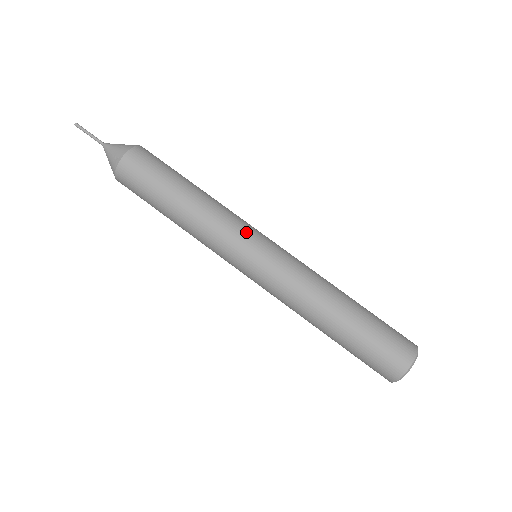
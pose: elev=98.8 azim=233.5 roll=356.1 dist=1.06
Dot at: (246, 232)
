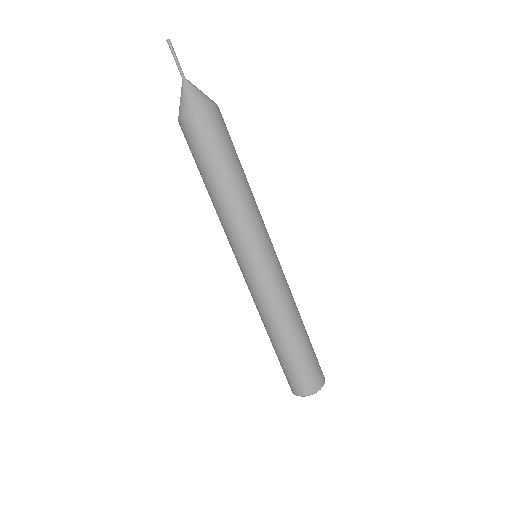
Dot at: (251, 245)
